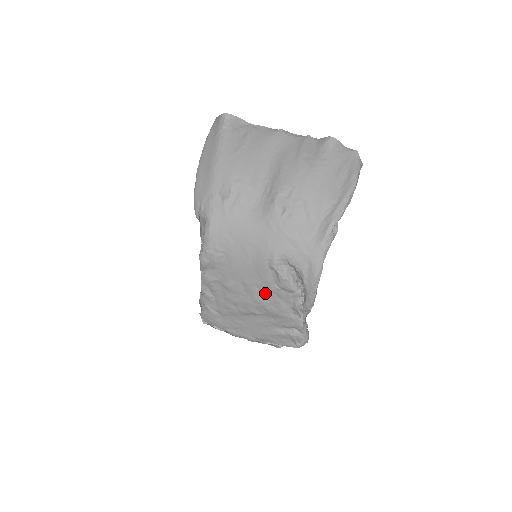
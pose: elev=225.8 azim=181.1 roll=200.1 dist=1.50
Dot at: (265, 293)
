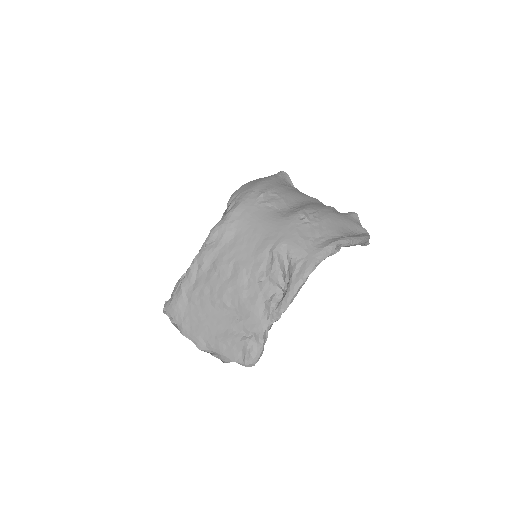
Dot at: (249, 281)
